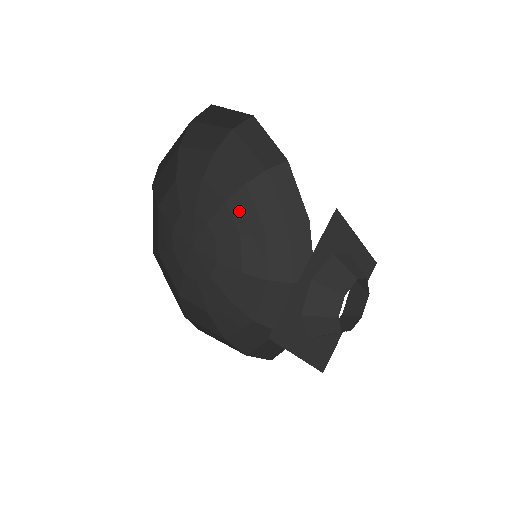
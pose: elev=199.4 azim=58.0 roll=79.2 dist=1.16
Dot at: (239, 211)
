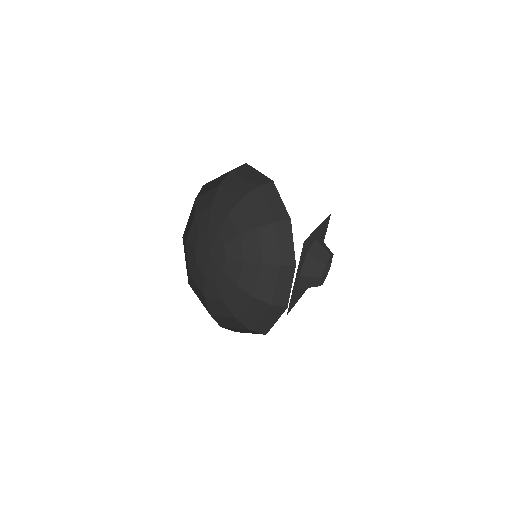
Dot at: (222, 202)
